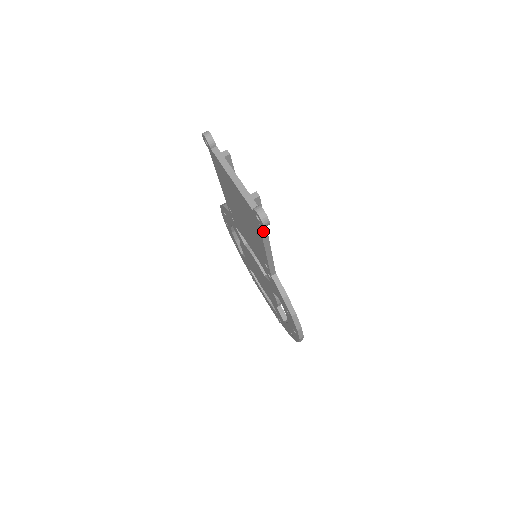
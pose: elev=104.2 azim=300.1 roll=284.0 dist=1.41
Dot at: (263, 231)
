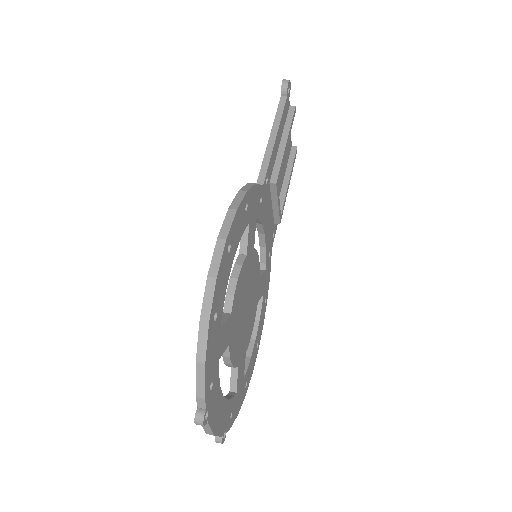
Dot at: (280, 107)
